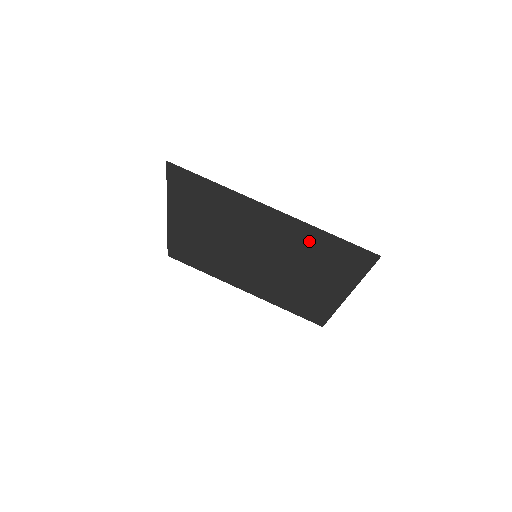
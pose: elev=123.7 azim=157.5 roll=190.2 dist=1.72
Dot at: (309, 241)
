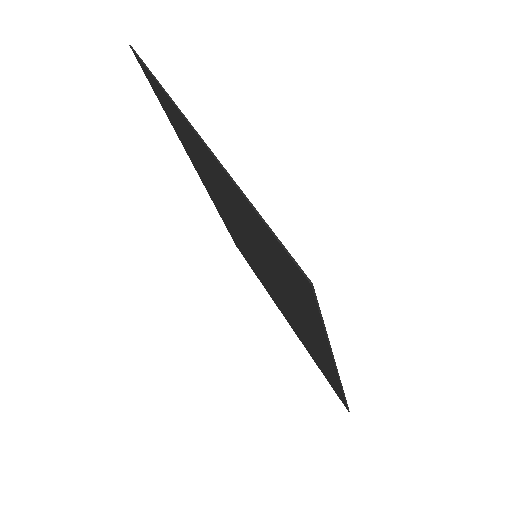
Dot at: (322, 361)
